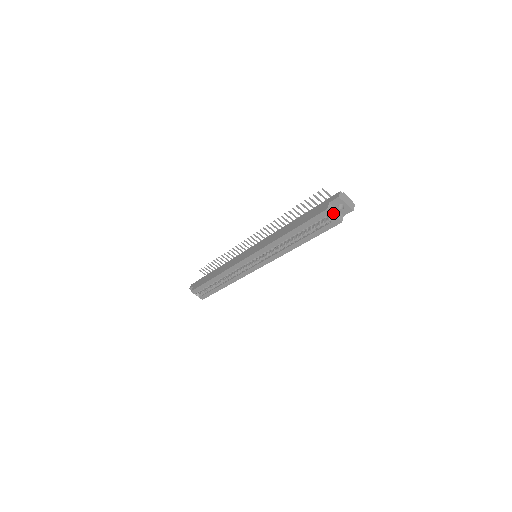
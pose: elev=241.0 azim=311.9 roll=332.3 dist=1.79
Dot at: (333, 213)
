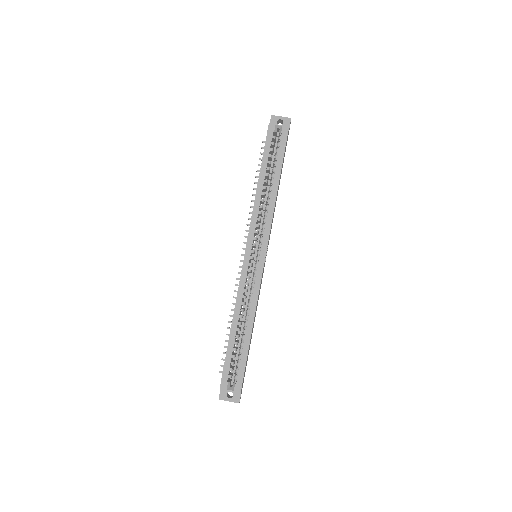
Dot at: (276, 125)
